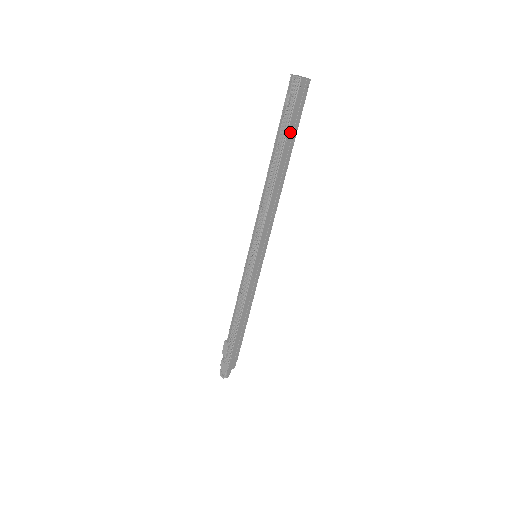
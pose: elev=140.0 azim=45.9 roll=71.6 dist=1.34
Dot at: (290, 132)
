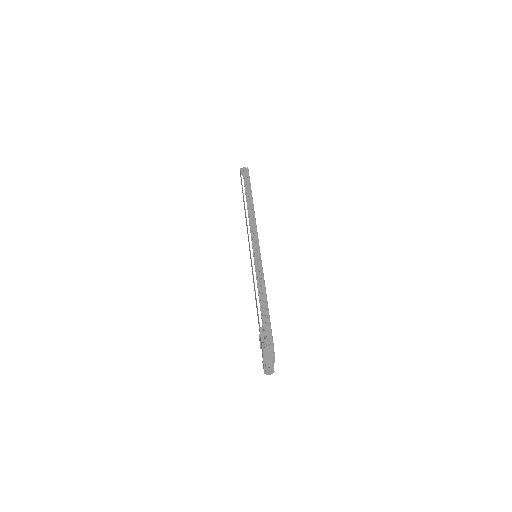
Dot at: occluded
